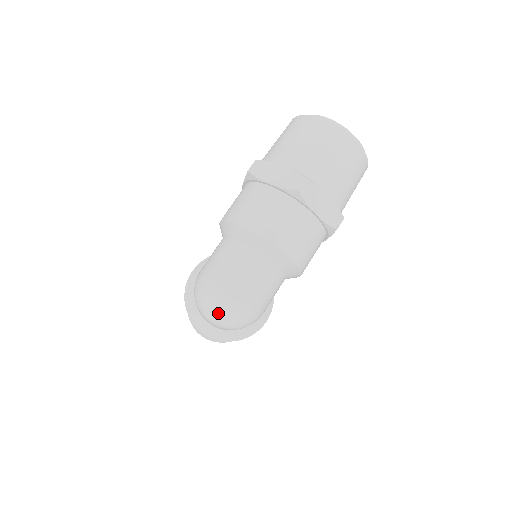
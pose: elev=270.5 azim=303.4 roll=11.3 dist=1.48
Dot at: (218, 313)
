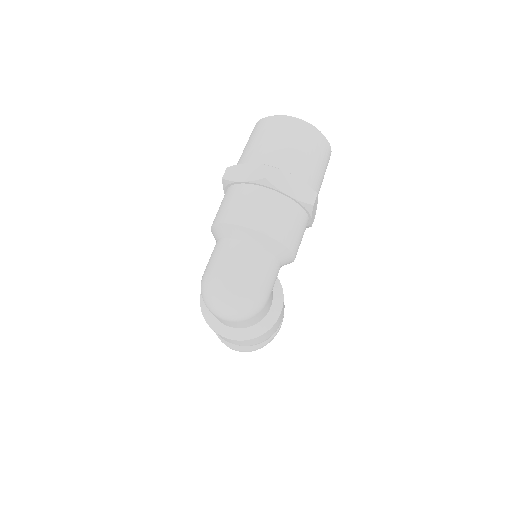
Dot at: (223, 305)
